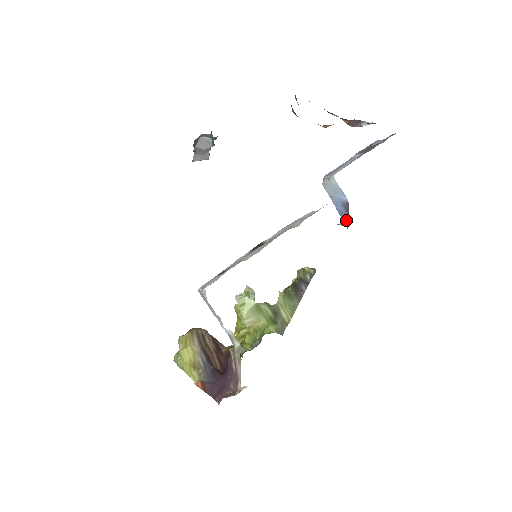
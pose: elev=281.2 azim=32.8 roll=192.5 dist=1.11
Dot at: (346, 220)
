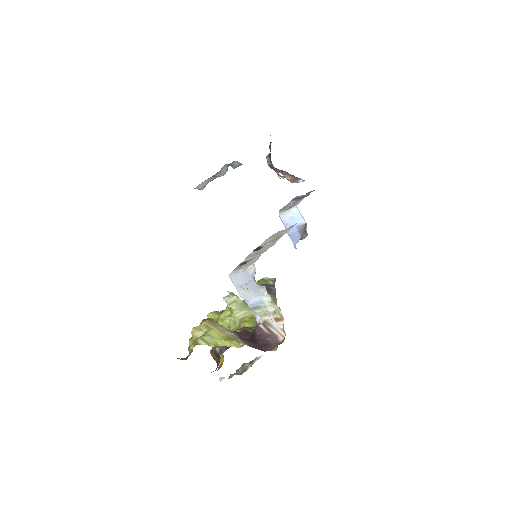
Dot at: (296, 240)
